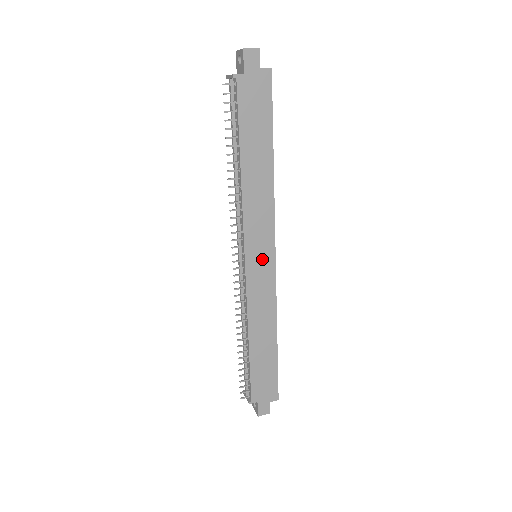
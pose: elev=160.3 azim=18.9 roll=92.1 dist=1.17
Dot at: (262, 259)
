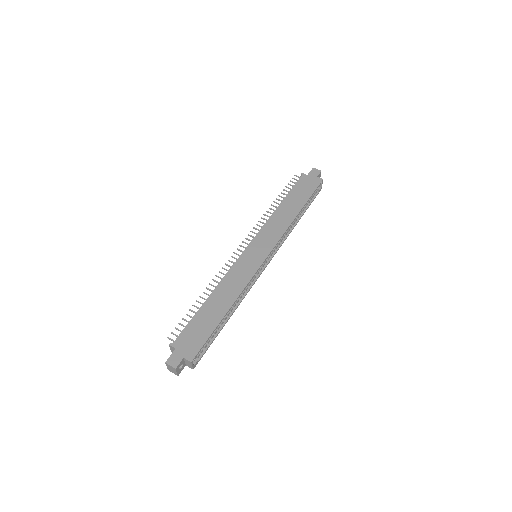
Dot at: (258, 253)
